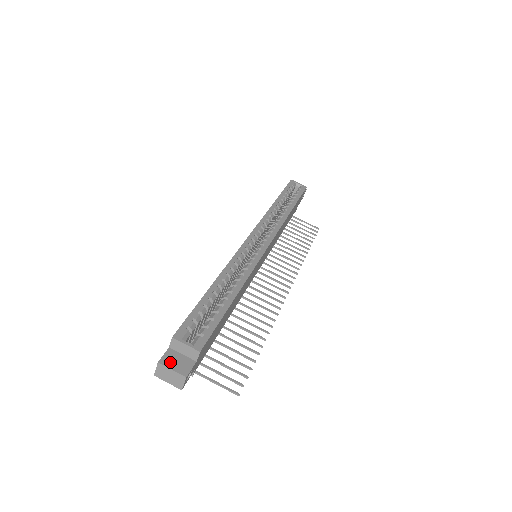
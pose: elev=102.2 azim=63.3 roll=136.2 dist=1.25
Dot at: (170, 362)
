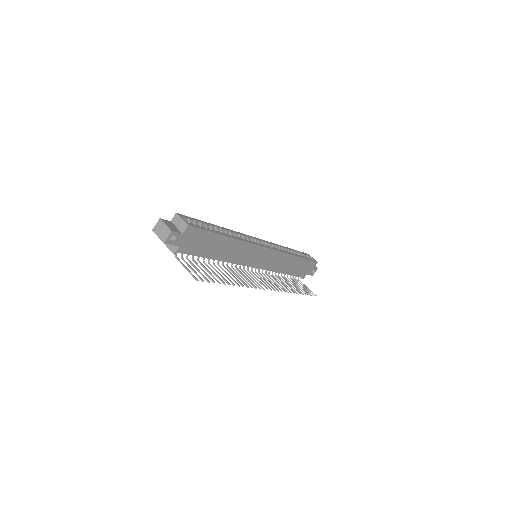
Dot at: (167, 223)
